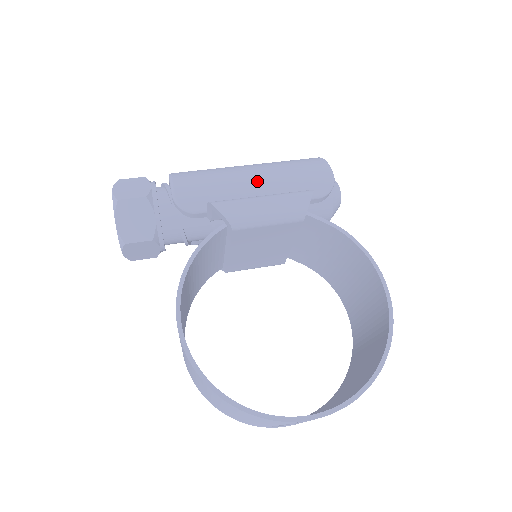
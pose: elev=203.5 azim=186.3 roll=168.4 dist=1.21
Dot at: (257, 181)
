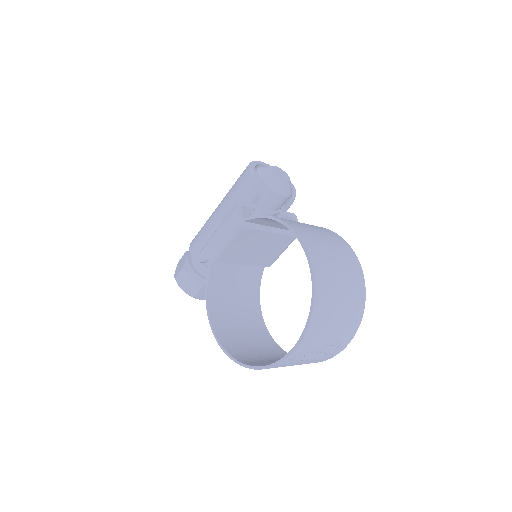
Dot at: (220, 216)
